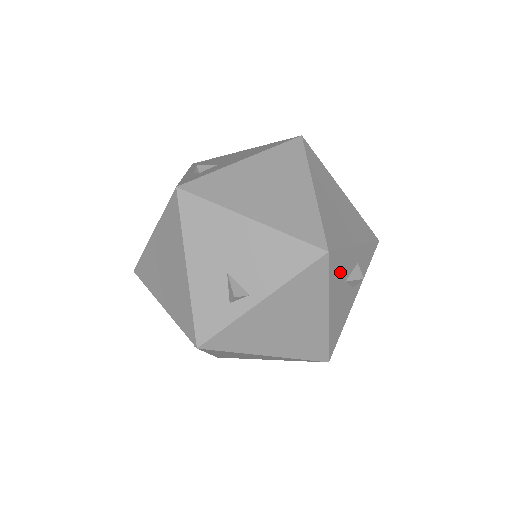
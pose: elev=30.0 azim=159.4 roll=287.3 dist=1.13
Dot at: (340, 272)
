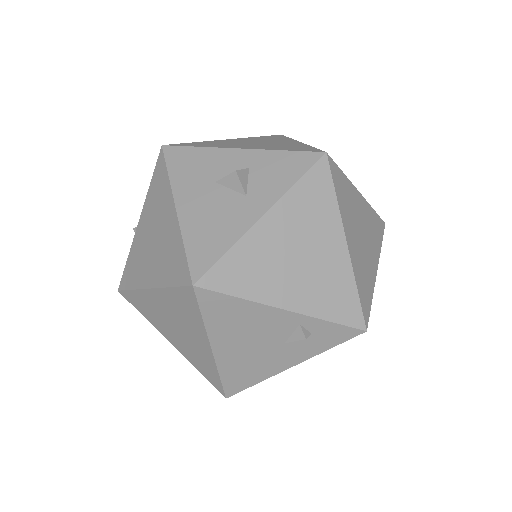
Dot at: (197, 169)
